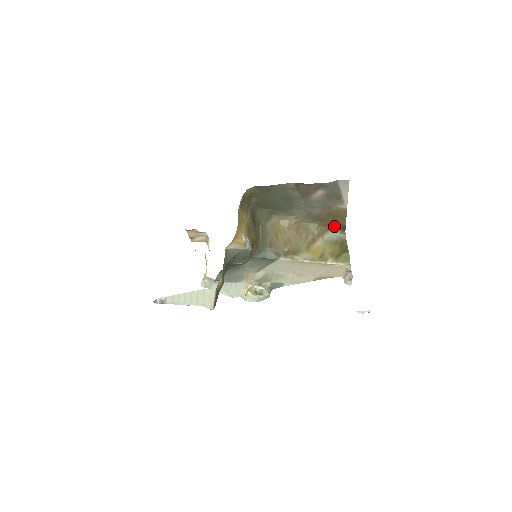
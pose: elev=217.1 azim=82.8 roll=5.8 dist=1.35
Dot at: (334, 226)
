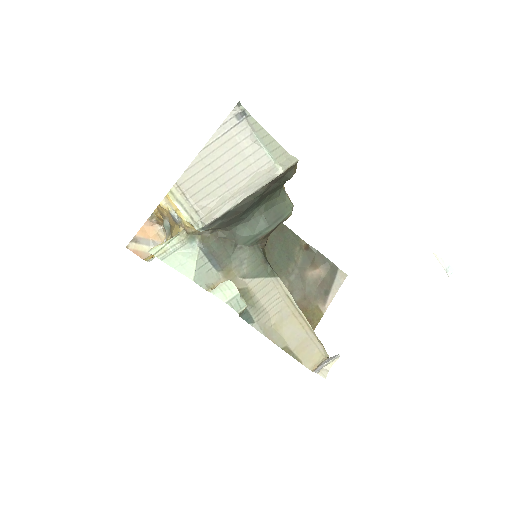
Dot at: occluded
